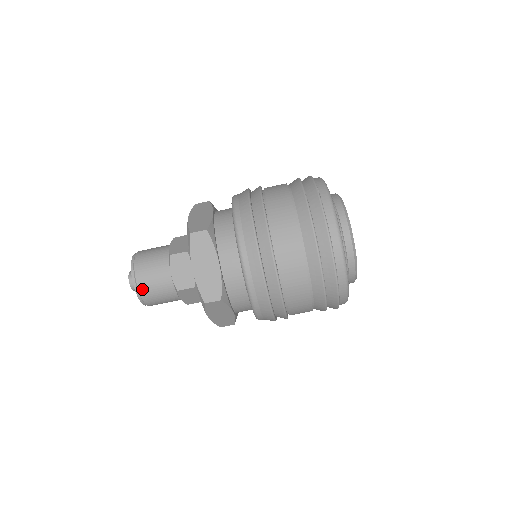
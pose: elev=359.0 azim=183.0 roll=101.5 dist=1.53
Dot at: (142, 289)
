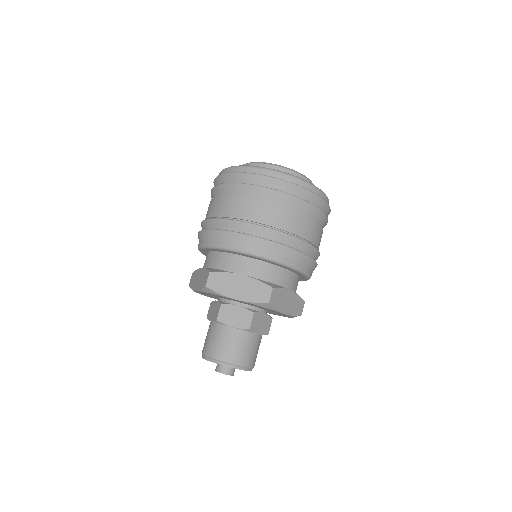
Dot at: (208, 353)
